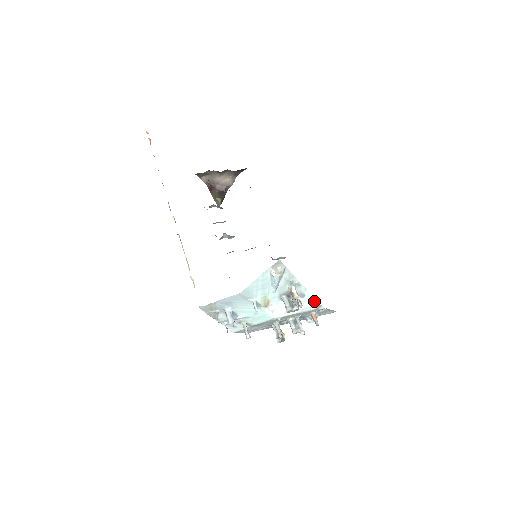
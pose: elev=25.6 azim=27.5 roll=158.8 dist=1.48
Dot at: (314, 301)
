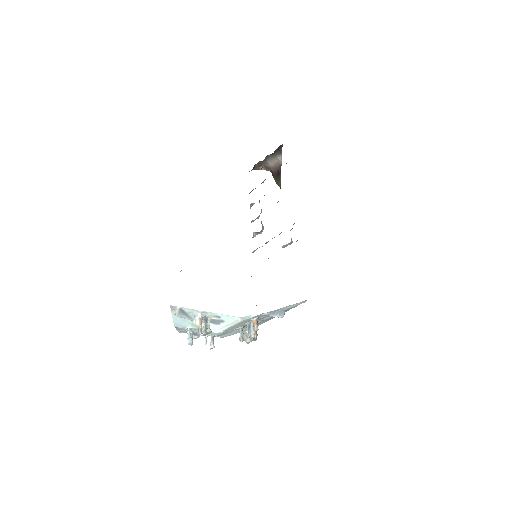
Dot at: (233, 317)
